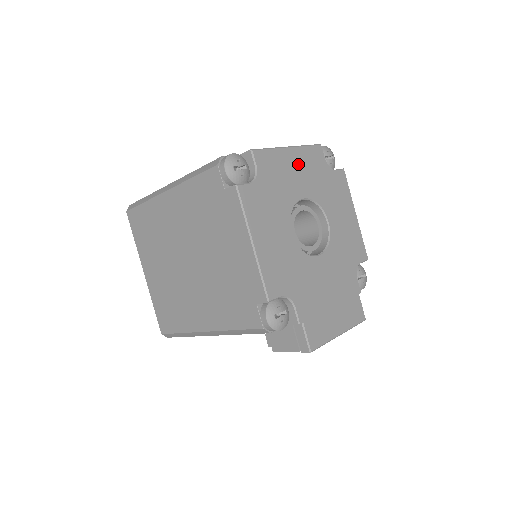
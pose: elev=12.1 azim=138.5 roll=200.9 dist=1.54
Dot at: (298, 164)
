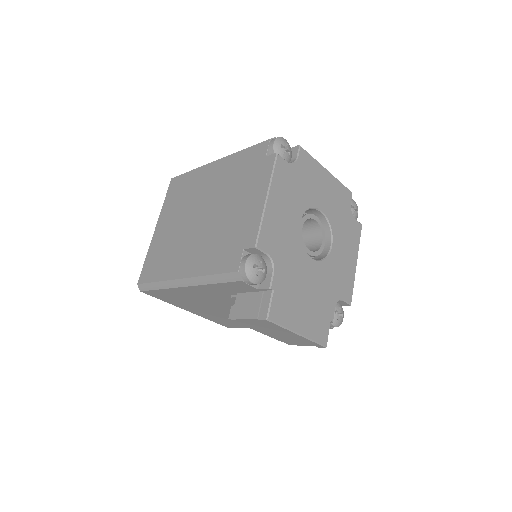
Dot at: (329, 187)
